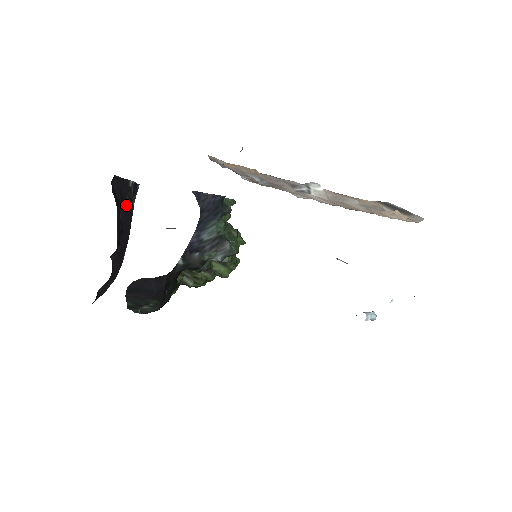
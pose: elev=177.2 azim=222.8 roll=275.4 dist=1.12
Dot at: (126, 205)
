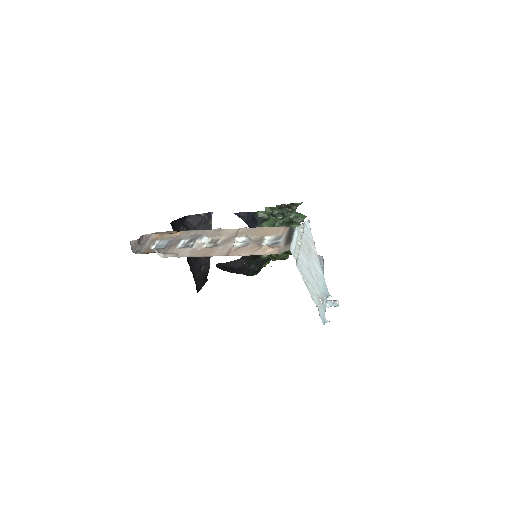
Dot at: (204, 226)
